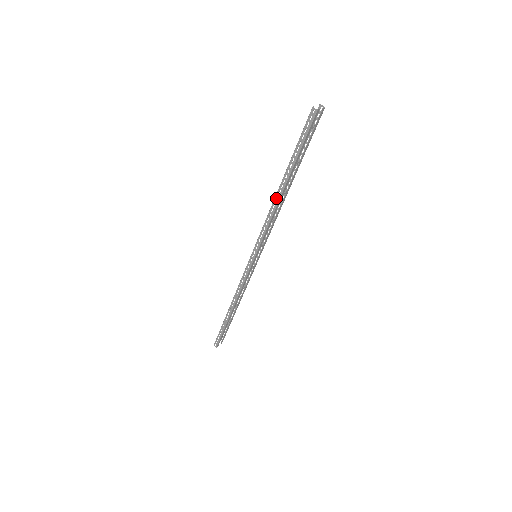
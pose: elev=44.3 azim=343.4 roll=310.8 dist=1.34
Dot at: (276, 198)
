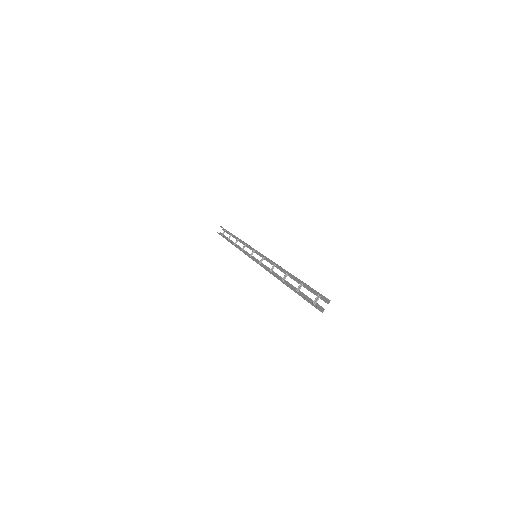
Dot at: occluded
